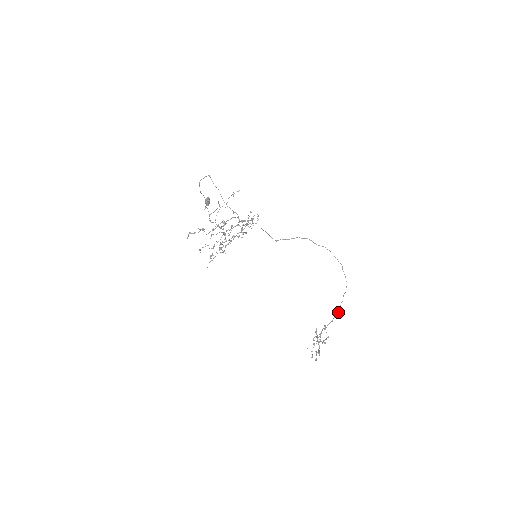
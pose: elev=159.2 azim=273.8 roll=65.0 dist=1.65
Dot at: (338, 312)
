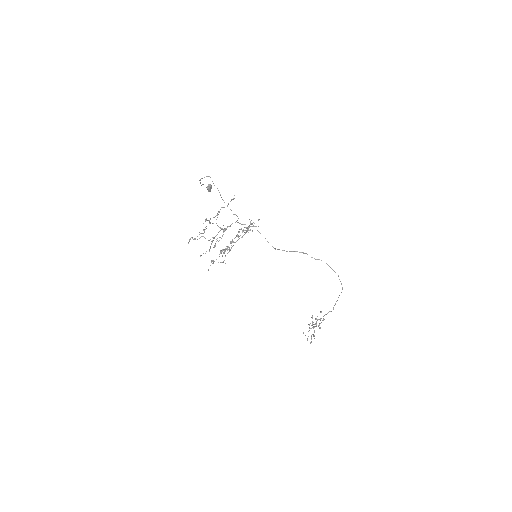
Dot at: (333, 308)
